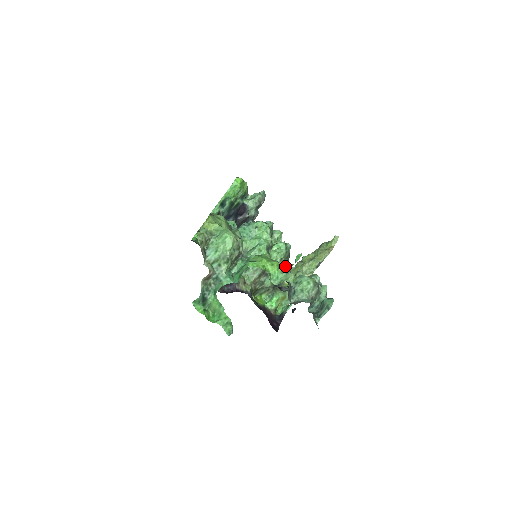
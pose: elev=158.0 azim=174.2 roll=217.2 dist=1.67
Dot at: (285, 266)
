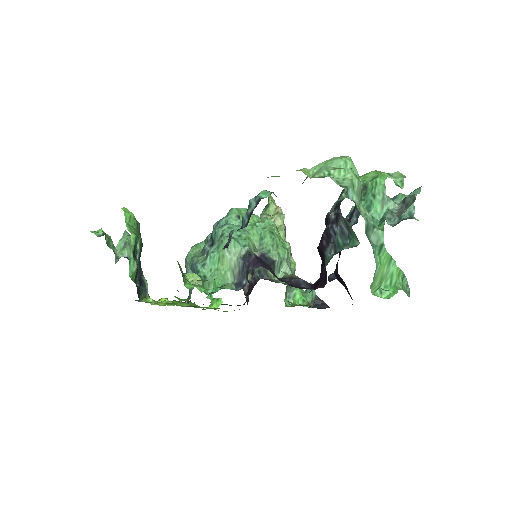
Dot at: occluded
